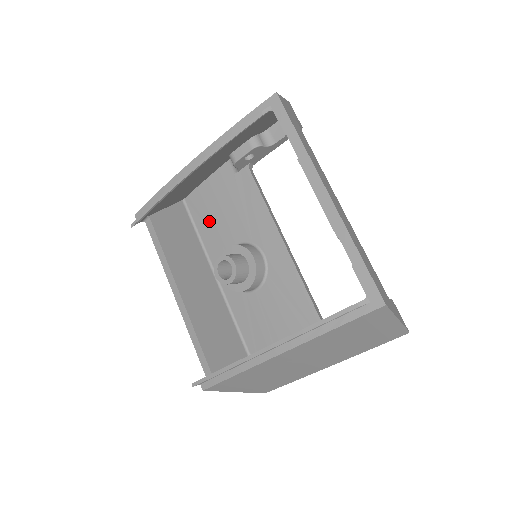
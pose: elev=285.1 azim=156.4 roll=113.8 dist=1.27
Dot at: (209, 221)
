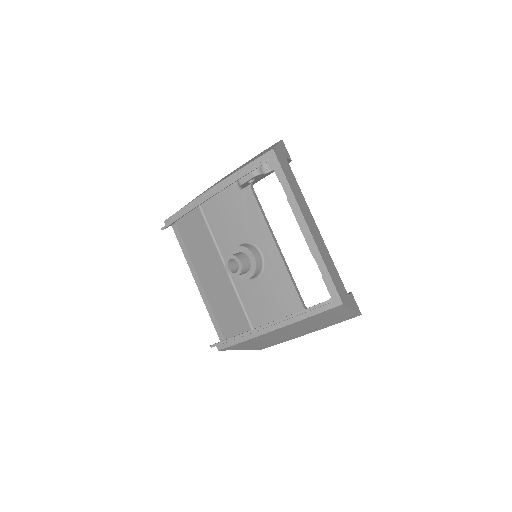
Dot at: (219, 223)
